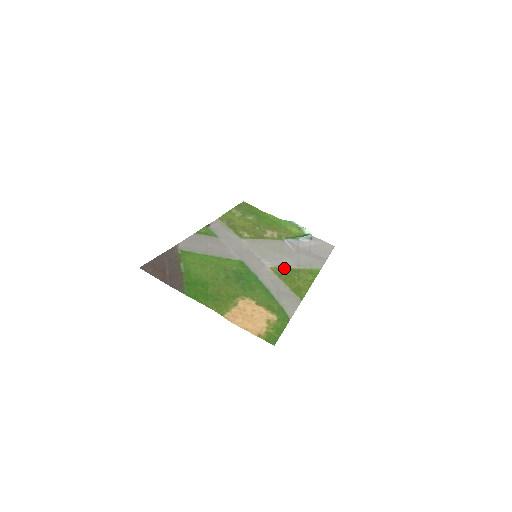
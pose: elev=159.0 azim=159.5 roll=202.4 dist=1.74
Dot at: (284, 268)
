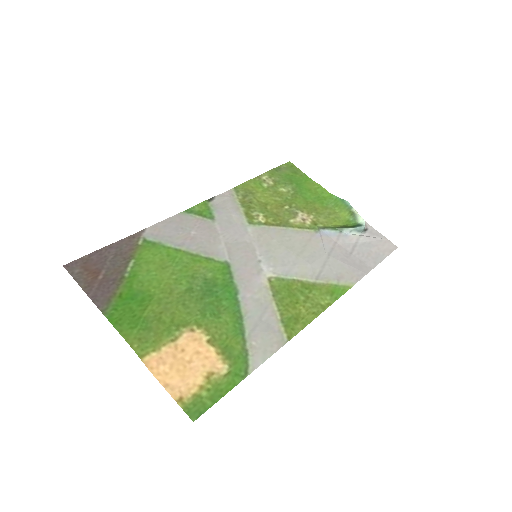
Dot at: (291, 280)
